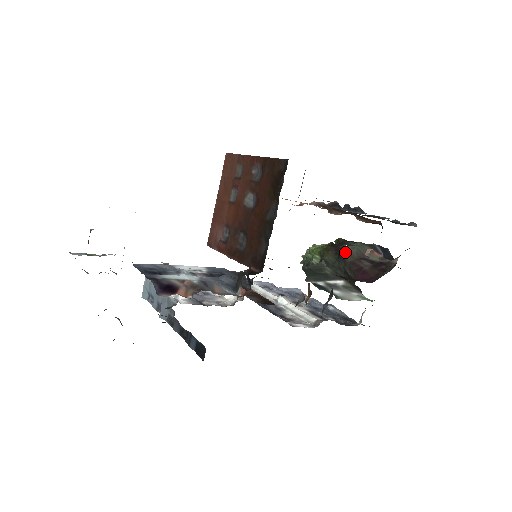
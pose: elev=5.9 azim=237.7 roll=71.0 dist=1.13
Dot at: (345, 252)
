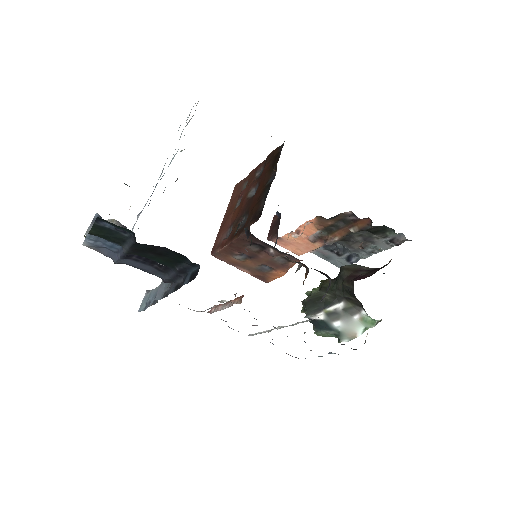
Dot at: (342, 269)
